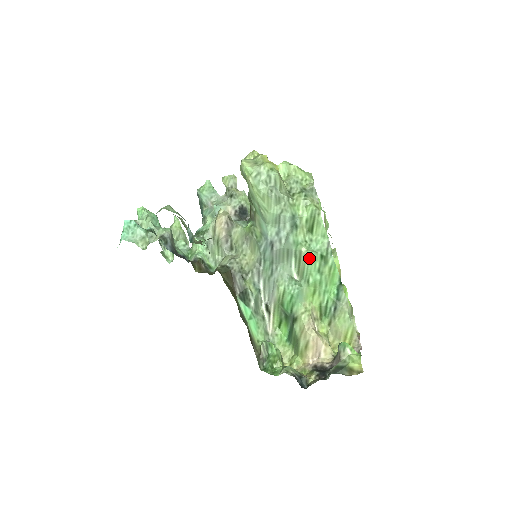
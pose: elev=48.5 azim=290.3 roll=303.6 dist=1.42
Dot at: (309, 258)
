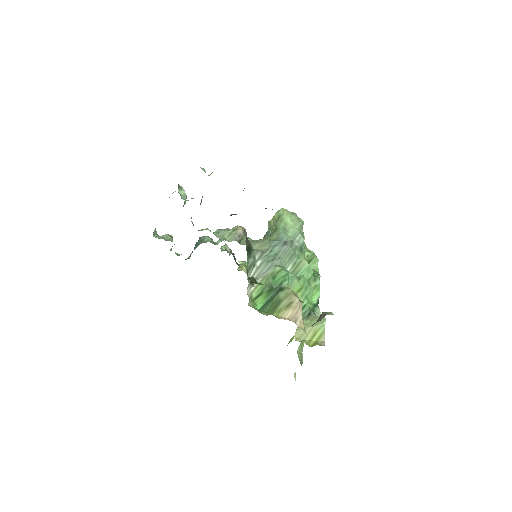
Dot at: (307, 266)
